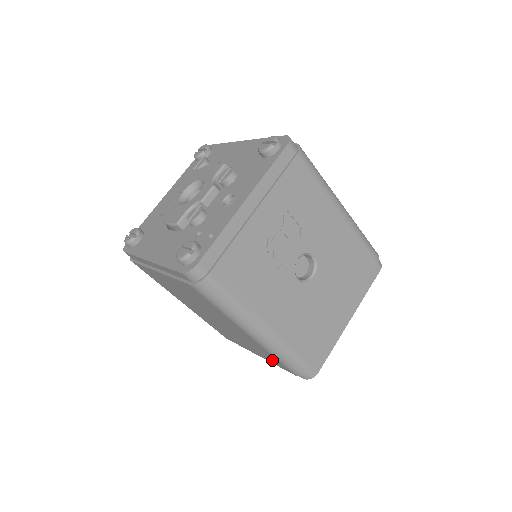
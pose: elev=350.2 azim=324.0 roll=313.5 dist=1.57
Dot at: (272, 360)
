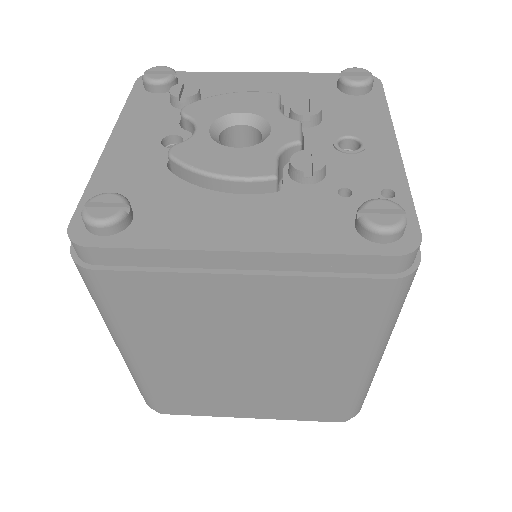
Dot at: (311, 409)
